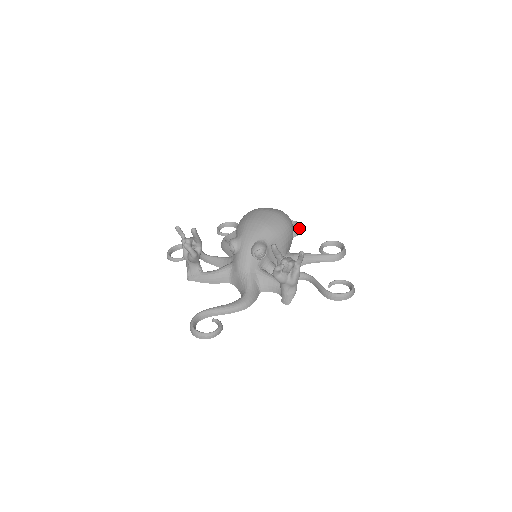
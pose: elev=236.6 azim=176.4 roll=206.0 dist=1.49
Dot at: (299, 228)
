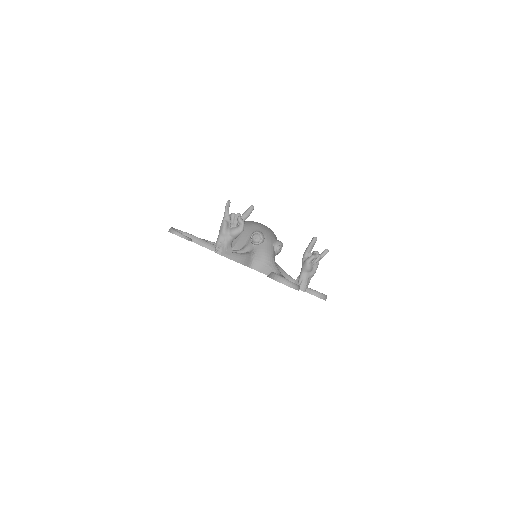
Dot at: occluded
